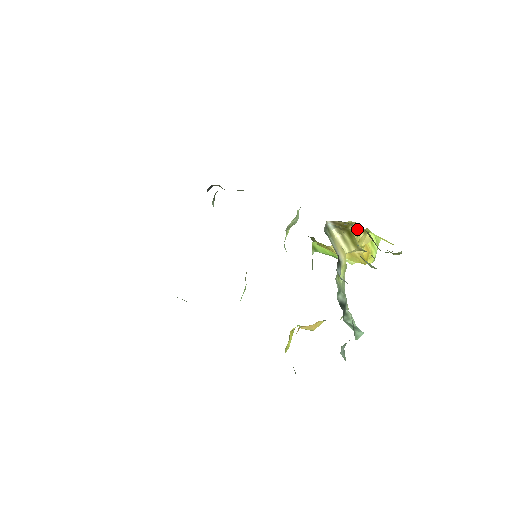
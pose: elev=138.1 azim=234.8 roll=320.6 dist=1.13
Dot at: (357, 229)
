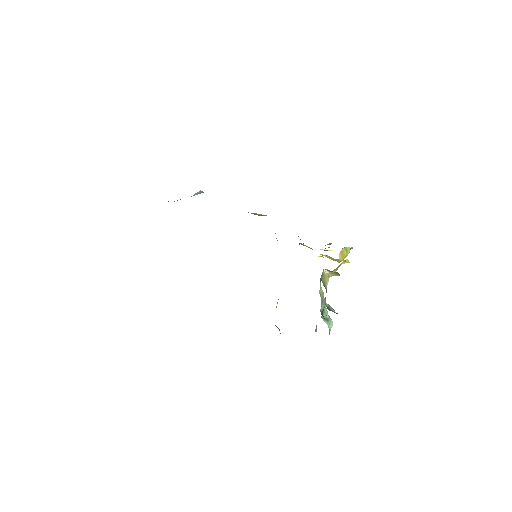
Dot at: (341, 263)
